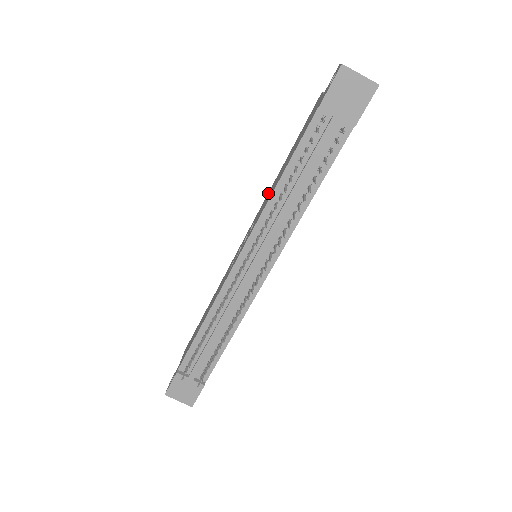
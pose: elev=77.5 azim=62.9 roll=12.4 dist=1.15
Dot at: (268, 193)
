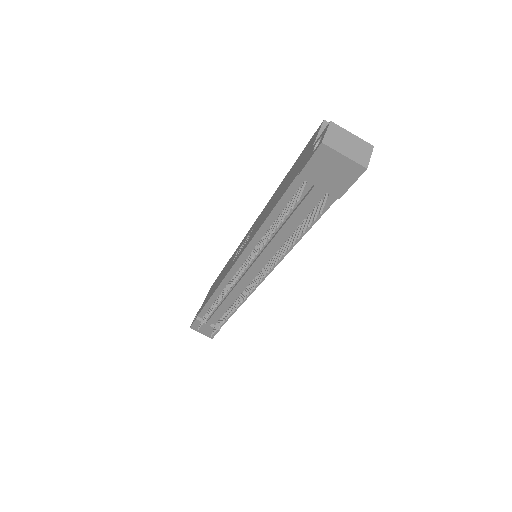
Dot at: (269, 202)
